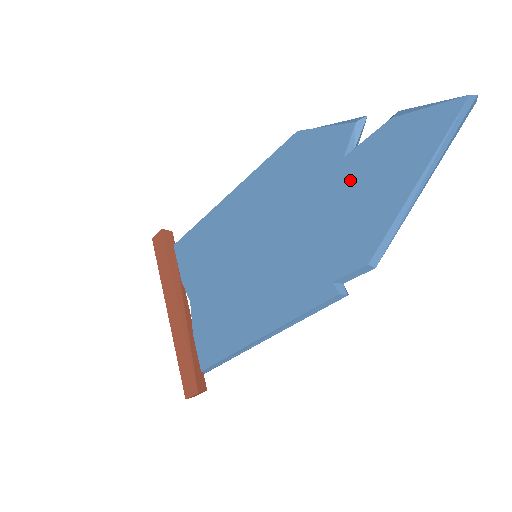
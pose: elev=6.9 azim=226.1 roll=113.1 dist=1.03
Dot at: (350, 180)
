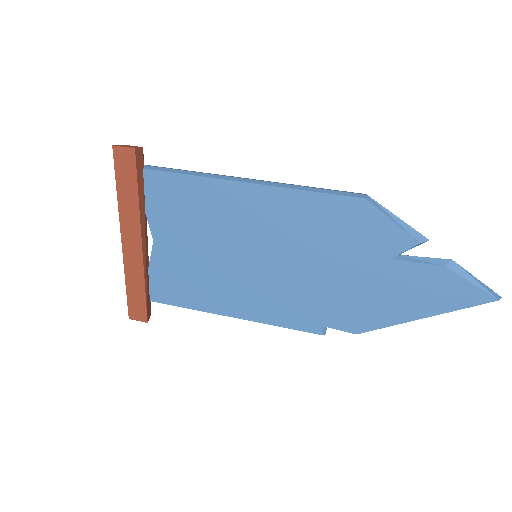
Dot at: (383, 278)
